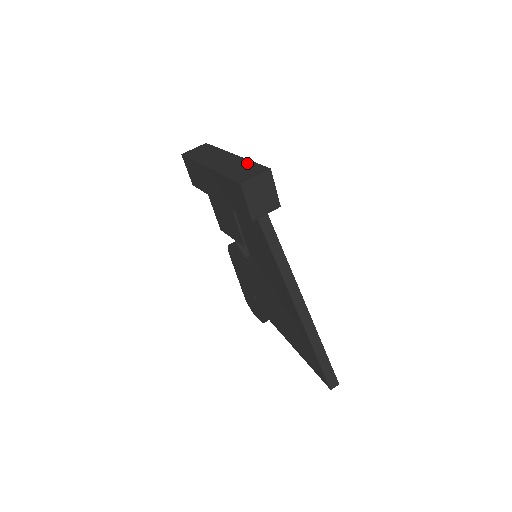
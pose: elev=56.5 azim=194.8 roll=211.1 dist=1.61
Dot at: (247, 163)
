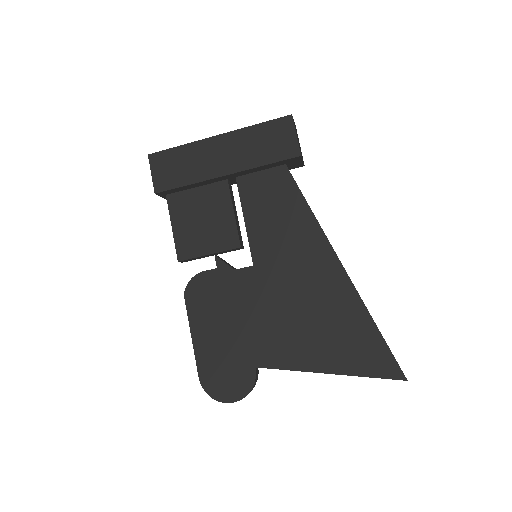
Dot at: occluded
